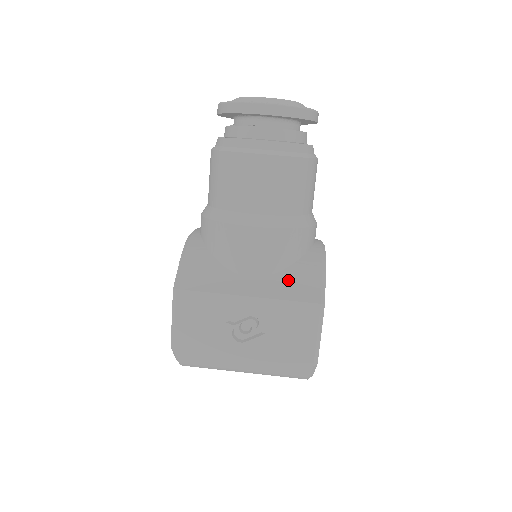
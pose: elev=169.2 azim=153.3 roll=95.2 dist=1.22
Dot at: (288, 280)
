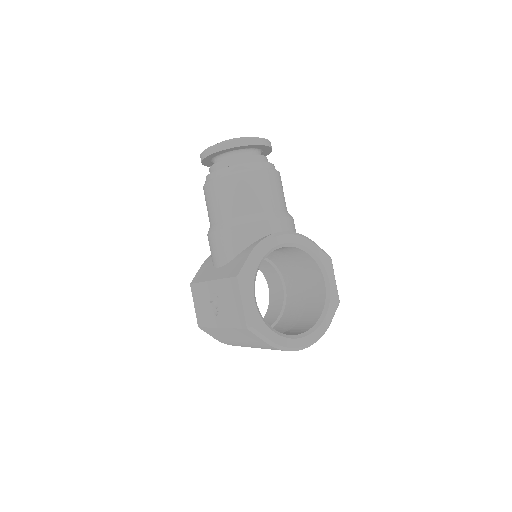
Dot at: (232, 264)
